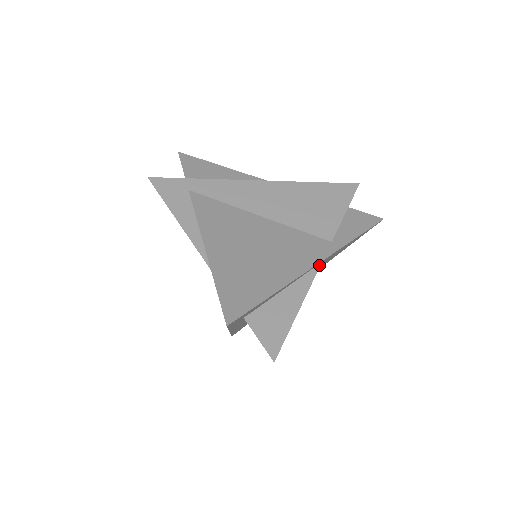
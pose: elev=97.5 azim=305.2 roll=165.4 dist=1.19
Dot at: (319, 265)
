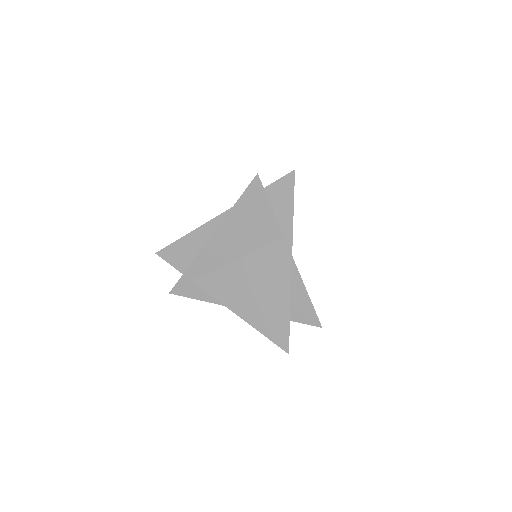
Dot at: (292, 259)
